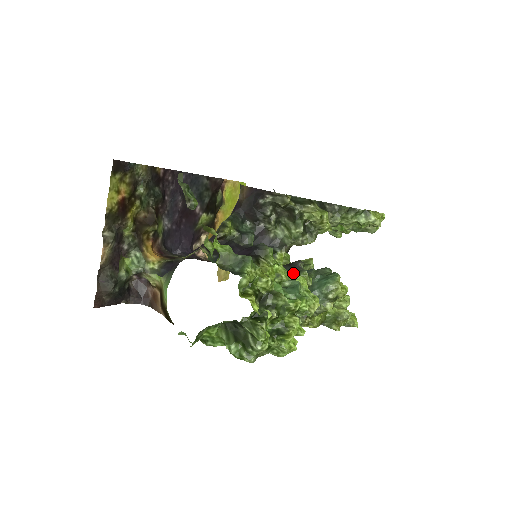
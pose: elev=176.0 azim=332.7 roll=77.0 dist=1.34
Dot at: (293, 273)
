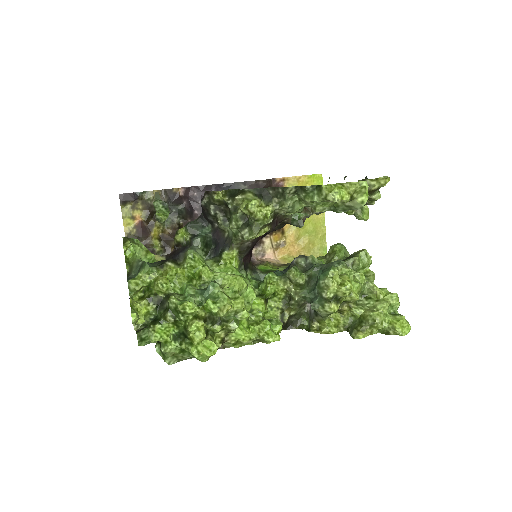
Dot at: (222, 273)
